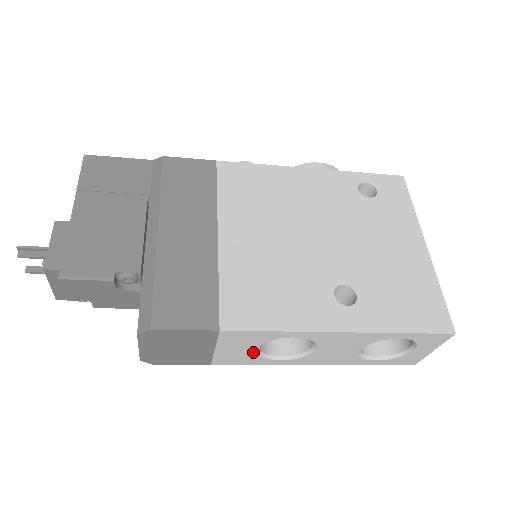
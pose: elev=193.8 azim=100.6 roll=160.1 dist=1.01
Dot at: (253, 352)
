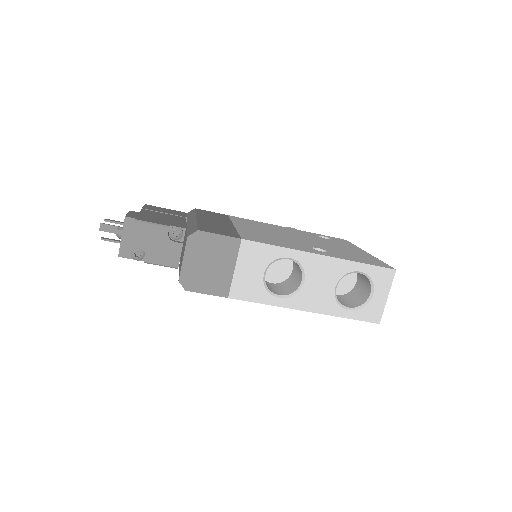
Dot at: (261, 279)
